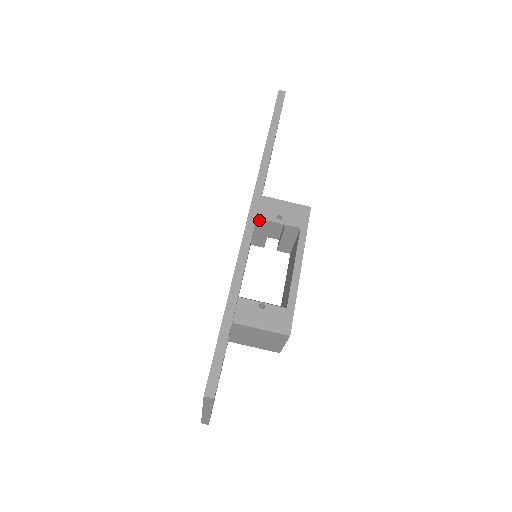
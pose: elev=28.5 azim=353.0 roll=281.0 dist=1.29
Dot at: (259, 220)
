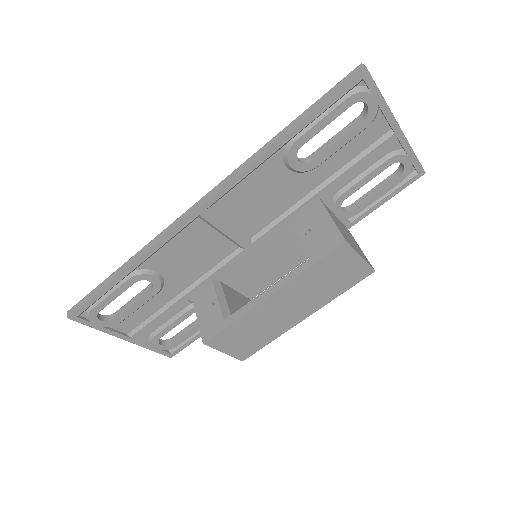
Dot at: (294, 223)
